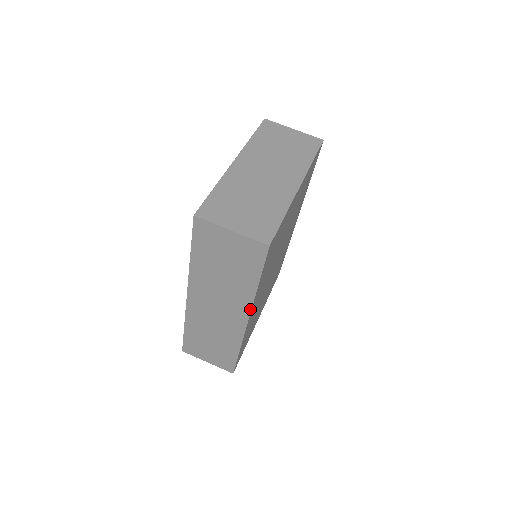
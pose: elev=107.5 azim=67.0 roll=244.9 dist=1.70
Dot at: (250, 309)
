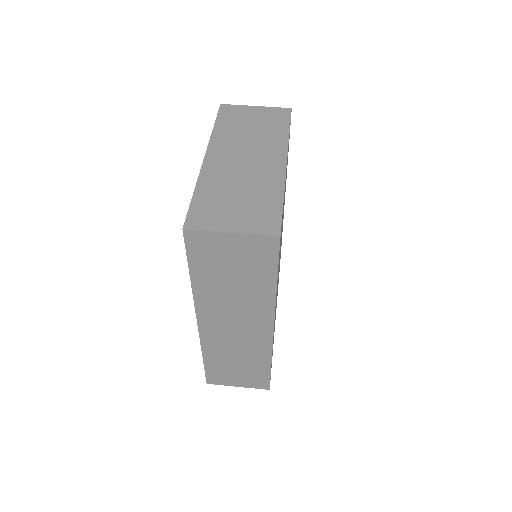
Dot at: (273, 315)
